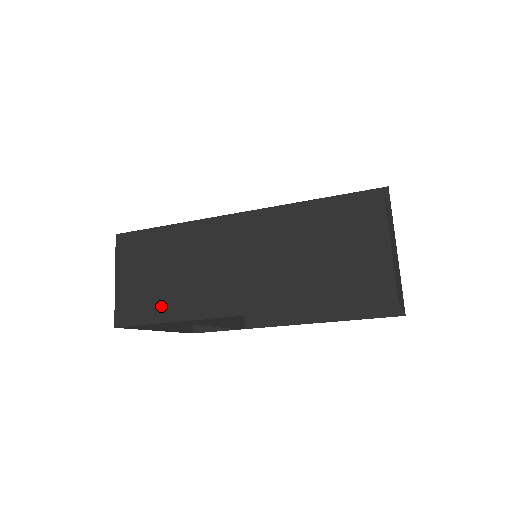
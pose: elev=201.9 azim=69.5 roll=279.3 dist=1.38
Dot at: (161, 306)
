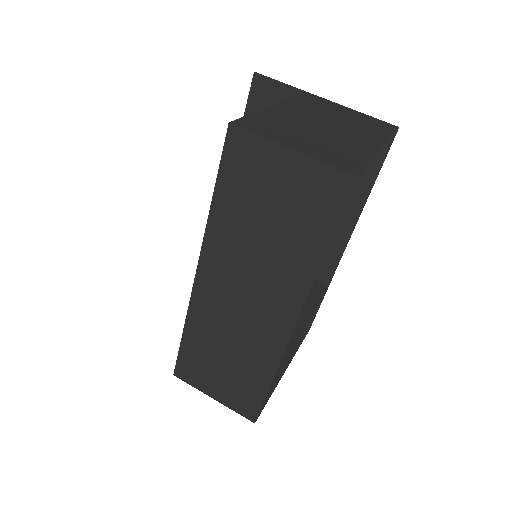
Dot at: (253, 380)
